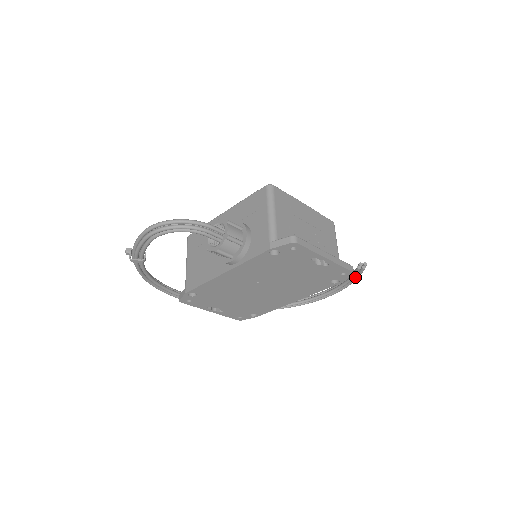
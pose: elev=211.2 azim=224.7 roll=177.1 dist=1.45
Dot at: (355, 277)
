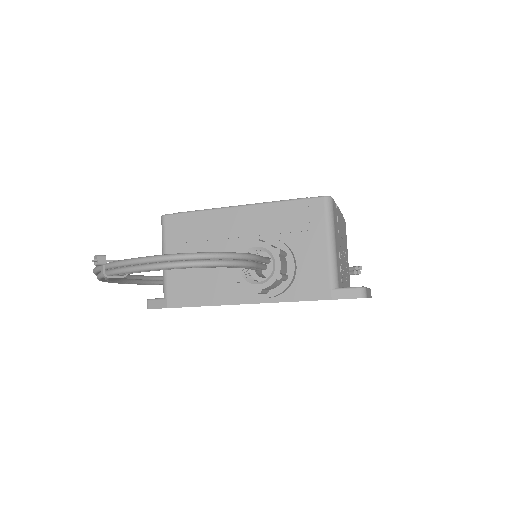
Dot at: occluded
